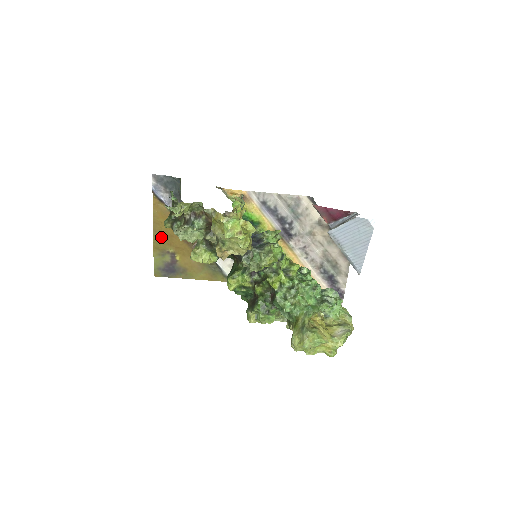
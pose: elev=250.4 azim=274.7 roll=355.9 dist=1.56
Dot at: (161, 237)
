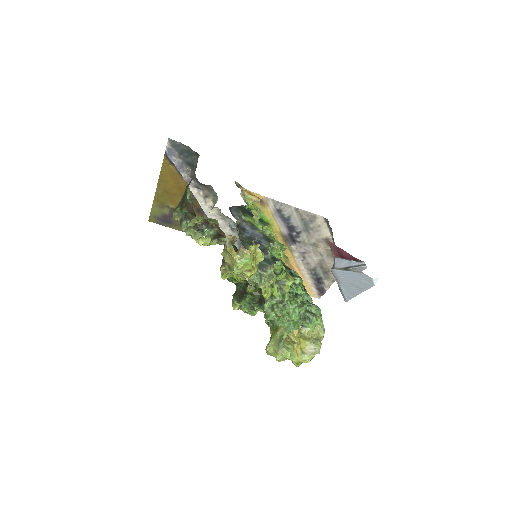
Dot at: (164, 193)
